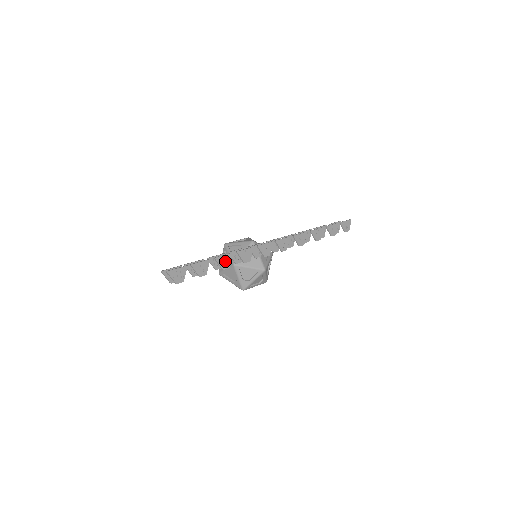
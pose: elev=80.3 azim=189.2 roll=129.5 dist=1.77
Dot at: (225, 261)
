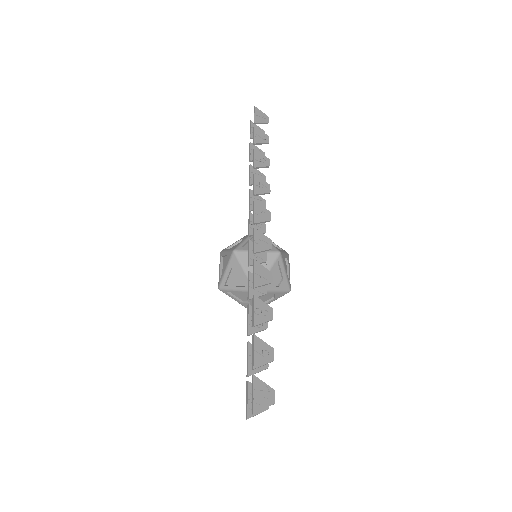
Dot at: (262, 311)
